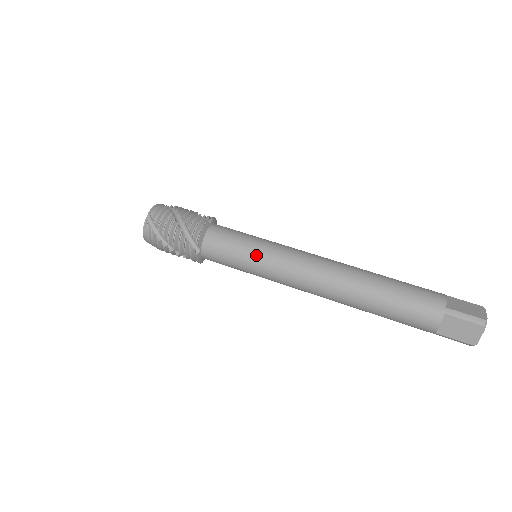
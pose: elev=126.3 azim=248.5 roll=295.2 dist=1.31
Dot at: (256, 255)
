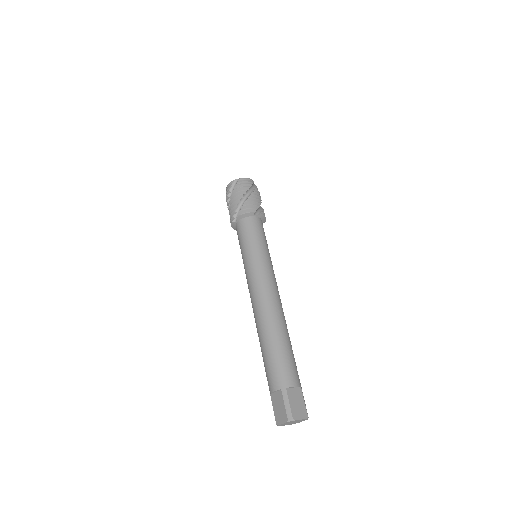
Dot at: (251, 253)
